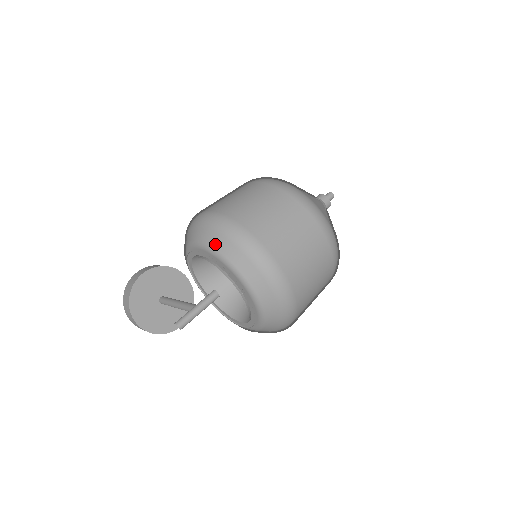
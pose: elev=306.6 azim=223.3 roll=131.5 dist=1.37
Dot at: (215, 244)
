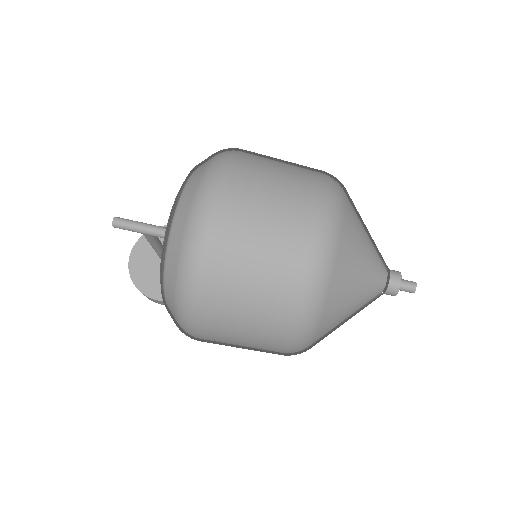
Dot at: occluded
